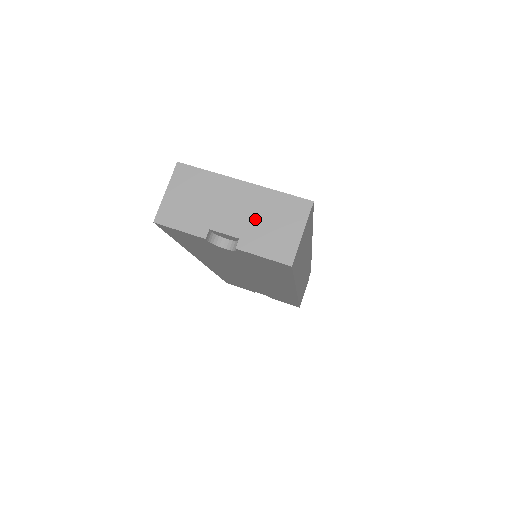
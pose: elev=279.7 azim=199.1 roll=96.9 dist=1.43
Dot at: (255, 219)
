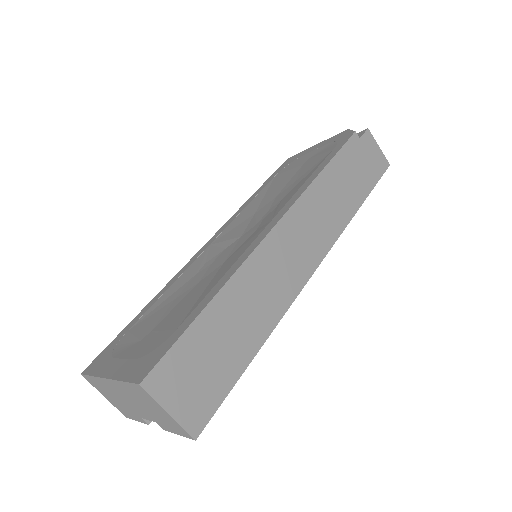
Dot at: (142, 407)
